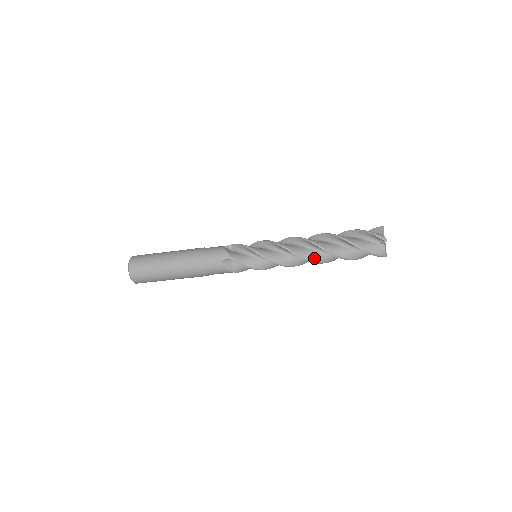
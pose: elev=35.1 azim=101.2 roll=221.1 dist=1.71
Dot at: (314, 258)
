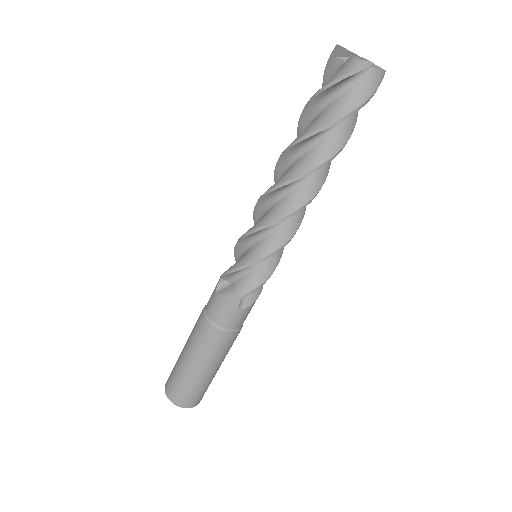
Dot at: (287, 176)
